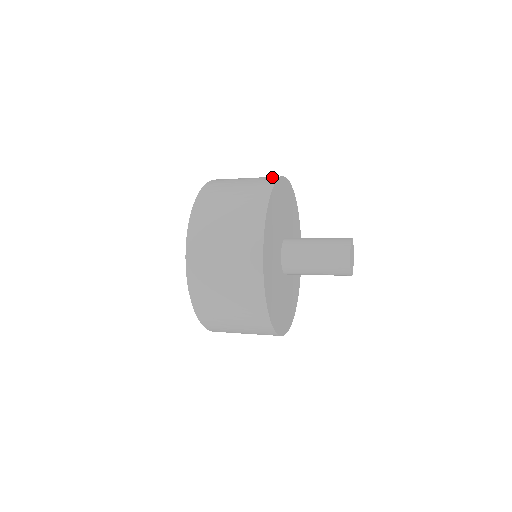
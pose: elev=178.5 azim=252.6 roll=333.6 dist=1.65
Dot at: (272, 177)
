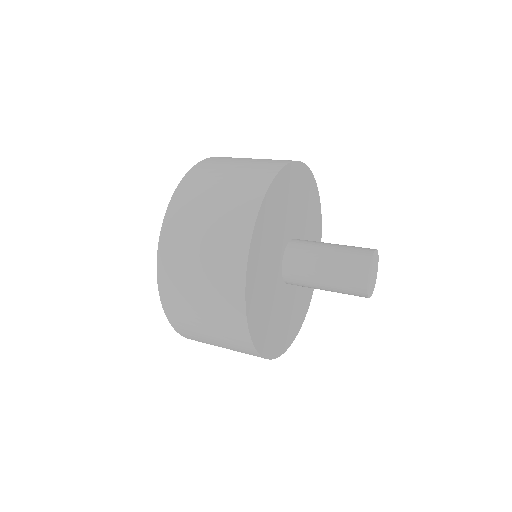
Dot at: (270, 169)
